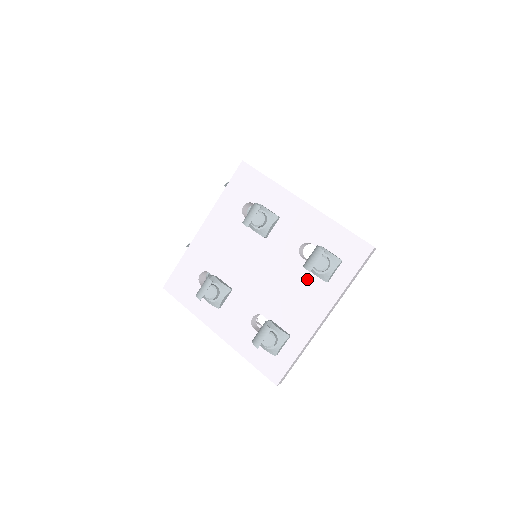
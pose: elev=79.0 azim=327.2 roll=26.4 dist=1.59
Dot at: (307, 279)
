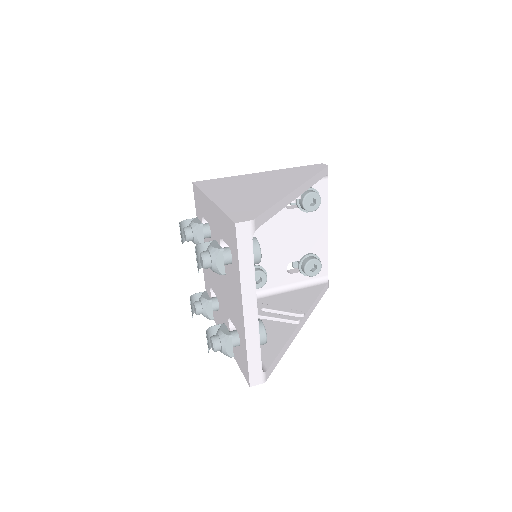
Dot at: (229, 275)
